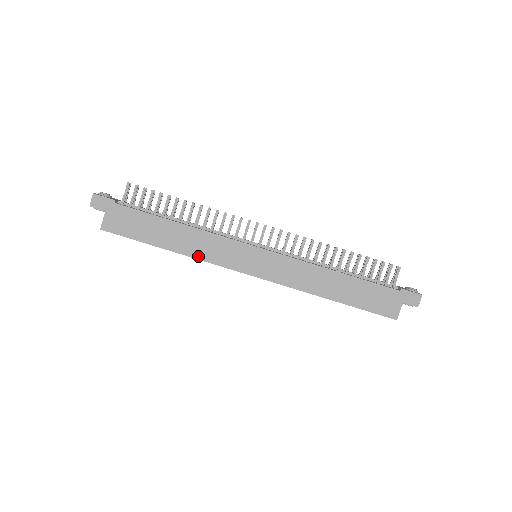
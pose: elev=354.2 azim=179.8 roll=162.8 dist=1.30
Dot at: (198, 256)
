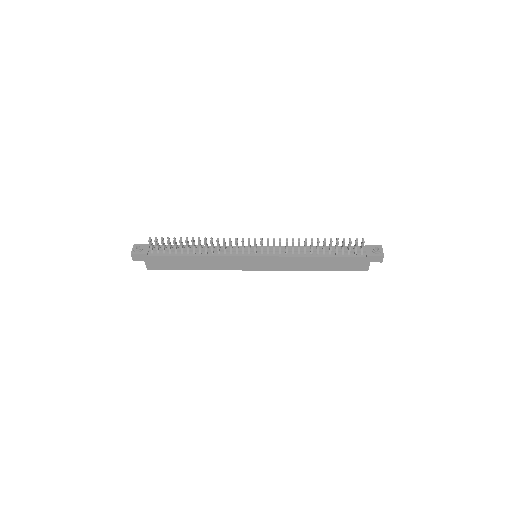
Dot at: (217, 269)
